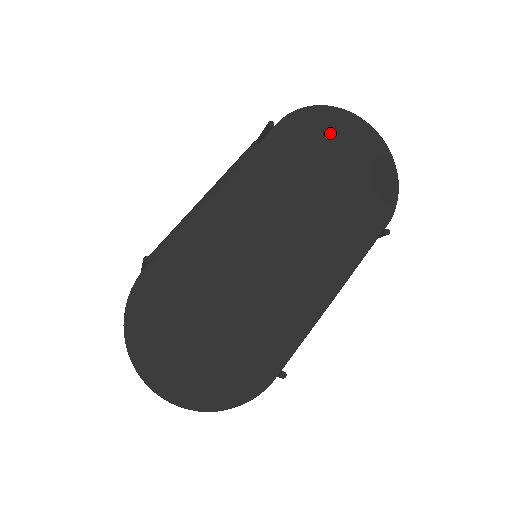
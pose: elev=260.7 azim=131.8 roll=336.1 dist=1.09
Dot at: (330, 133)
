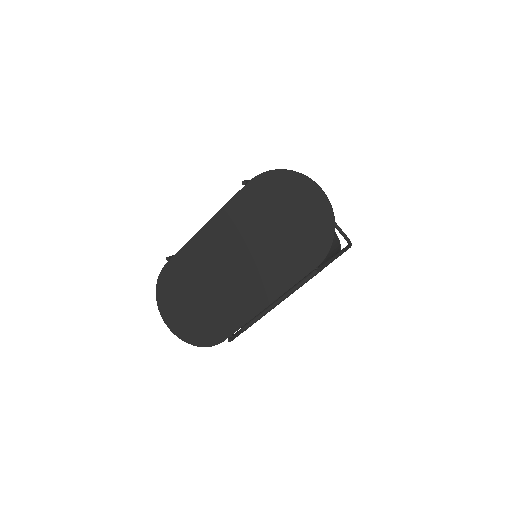
Dot at: (285, 192)
